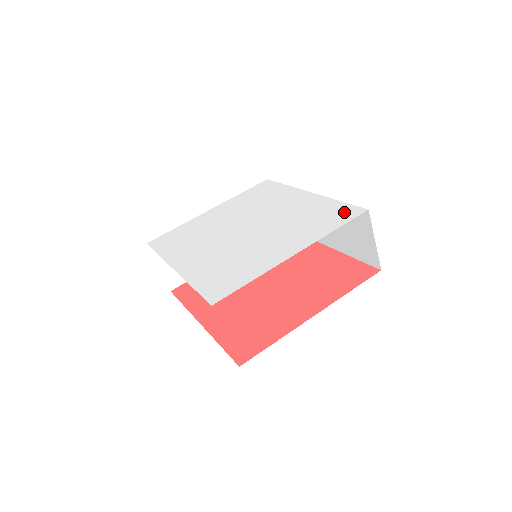
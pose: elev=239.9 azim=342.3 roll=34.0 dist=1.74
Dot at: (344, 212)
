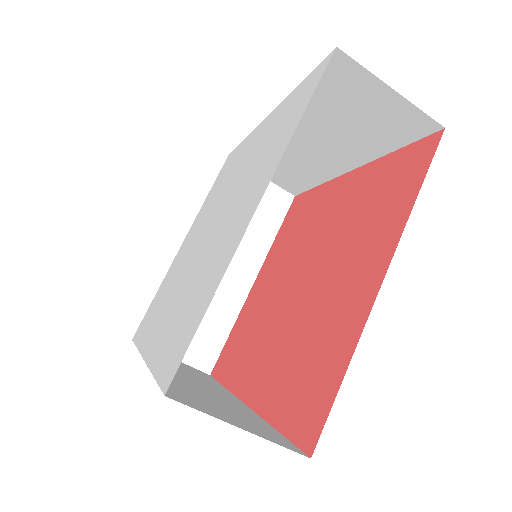
Dot at: (306, 87)
